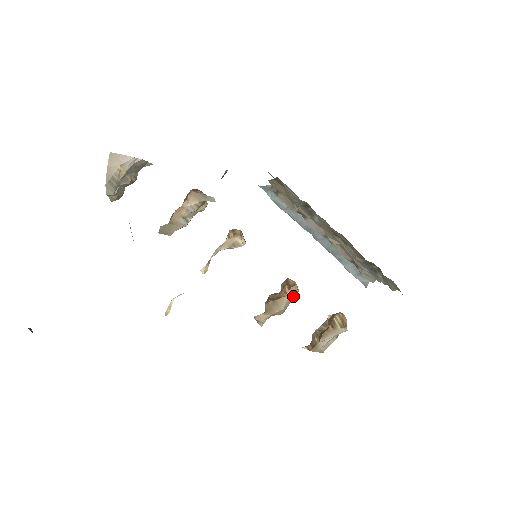
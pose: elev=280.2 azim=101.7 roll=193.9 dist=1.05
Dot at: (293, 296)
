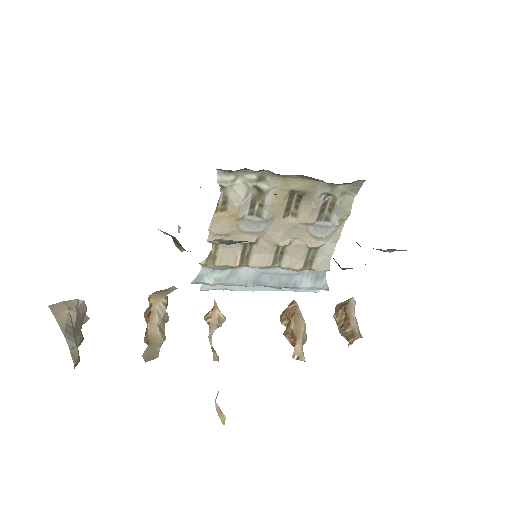
Dot at: occluded
